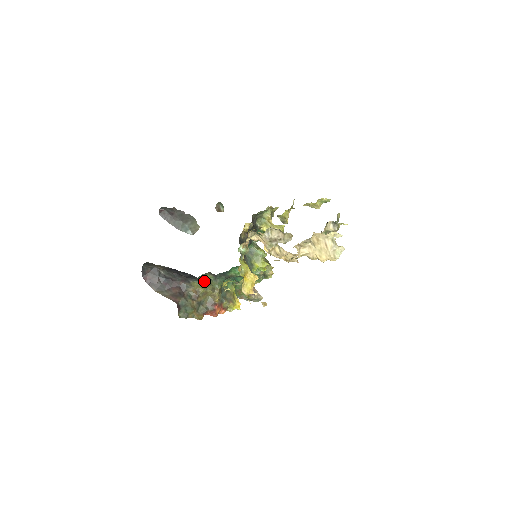
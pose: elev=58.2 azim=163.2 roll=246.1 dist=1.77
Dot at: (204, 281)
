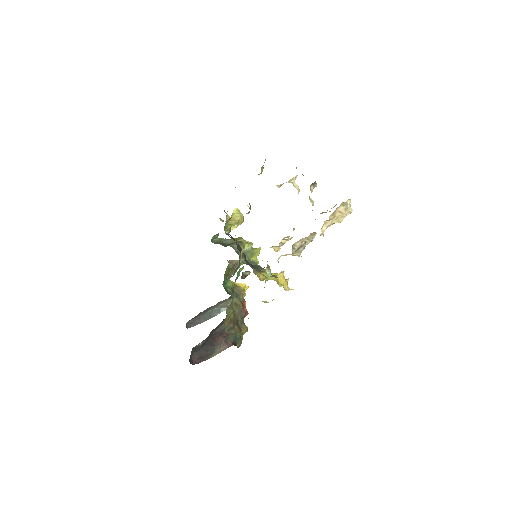
Dot at: (229, 310)
